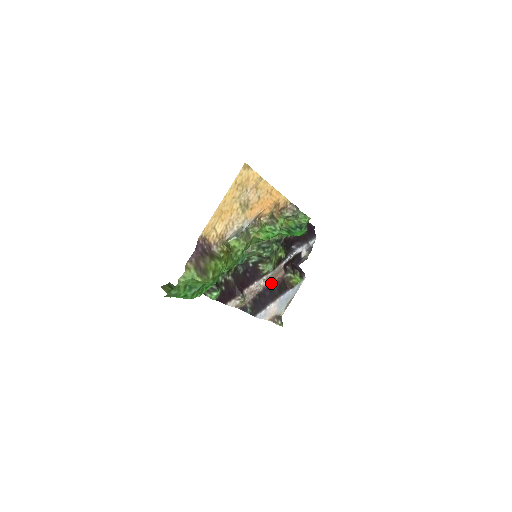
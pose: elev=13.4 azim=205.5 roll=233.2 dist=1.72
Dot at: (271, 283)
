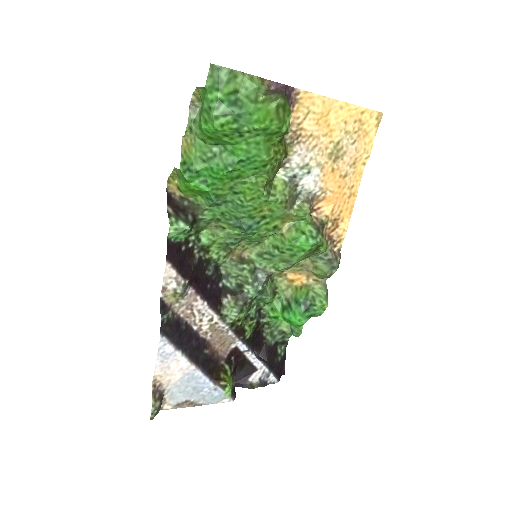
Dot at: (207, 342)
